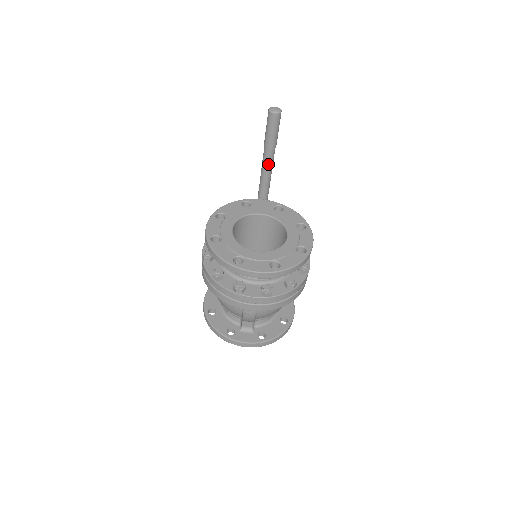
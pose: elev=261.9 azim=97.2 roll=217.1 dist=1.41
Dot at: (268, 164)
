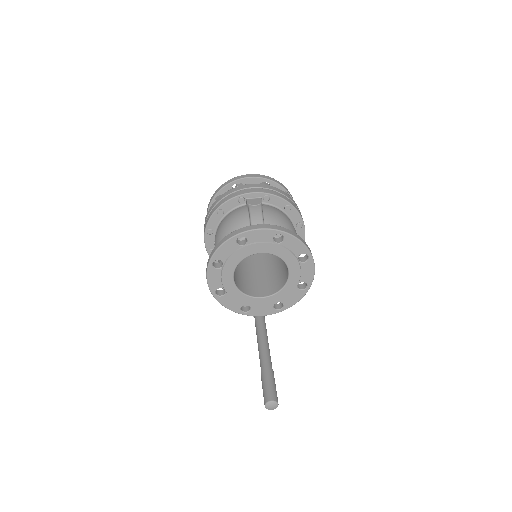
Dot at: occluded
